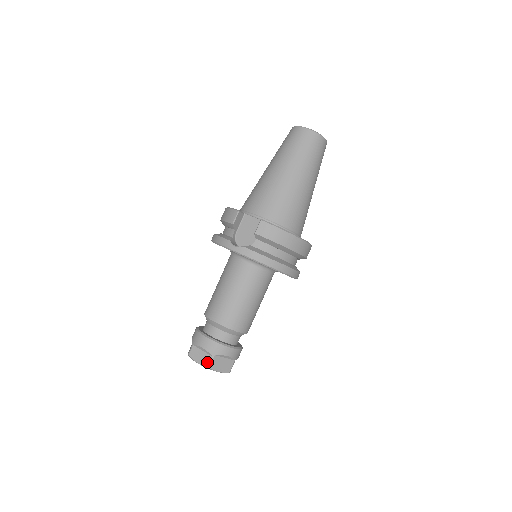
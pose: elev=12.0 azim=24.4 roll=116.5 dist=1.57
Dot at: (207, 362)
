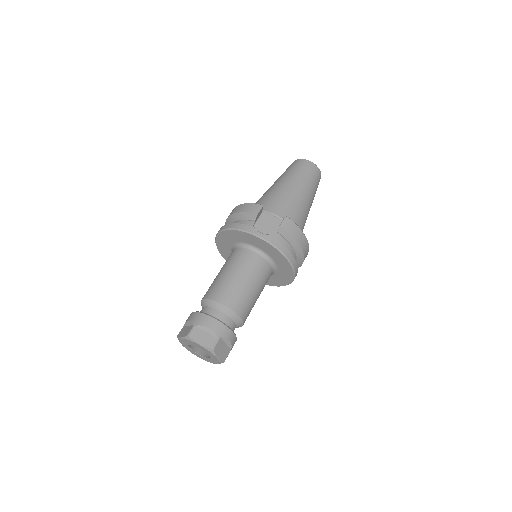
Dot at: (212, 343)
